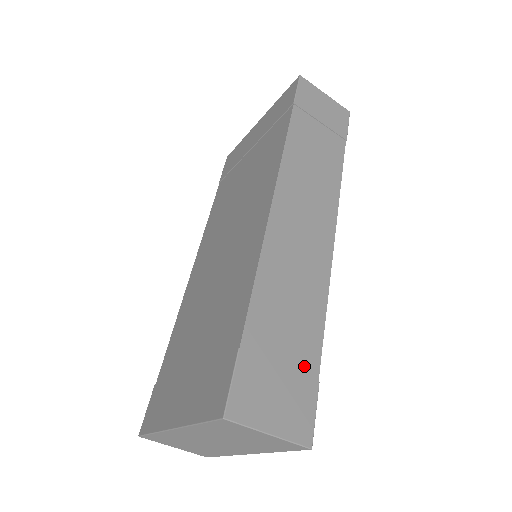
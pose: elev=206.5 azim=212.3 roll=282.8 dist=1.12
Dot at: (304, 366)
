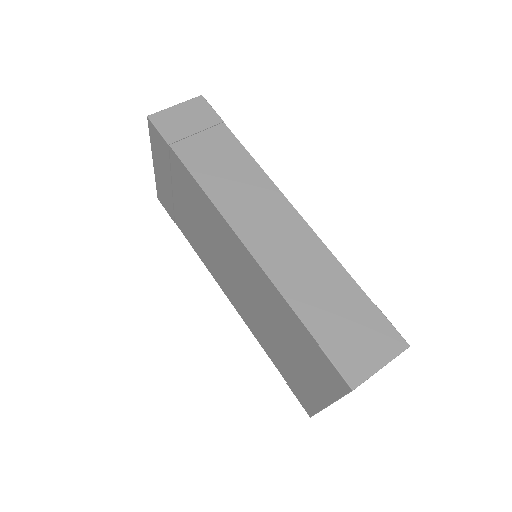
Dot at: (359, 307)
